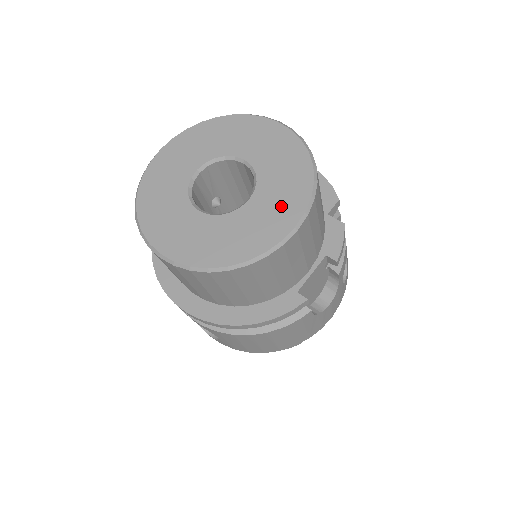
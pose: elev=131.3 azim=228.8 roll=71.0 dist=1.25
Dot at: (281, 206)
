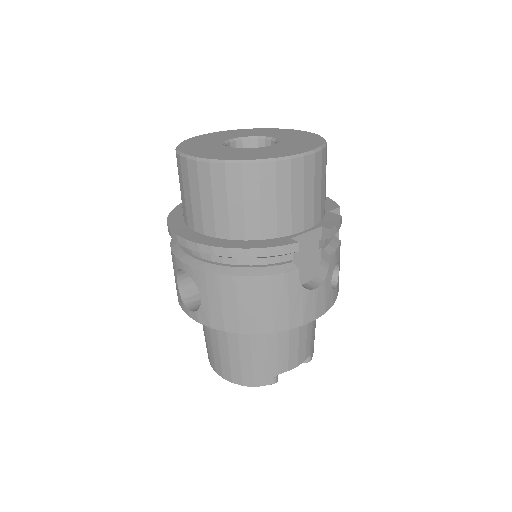
Dot at: (295, 148)
